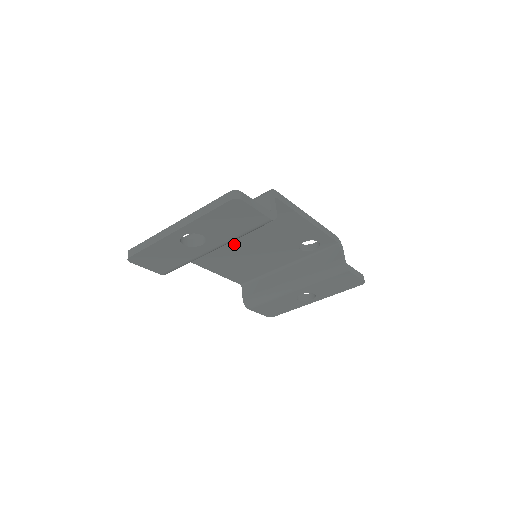
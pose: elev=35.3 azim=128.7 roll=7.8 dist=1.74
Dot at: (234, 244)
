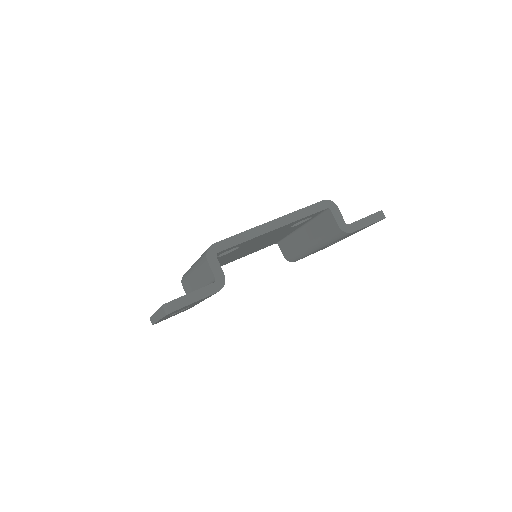
Dot at: (230, 257)
